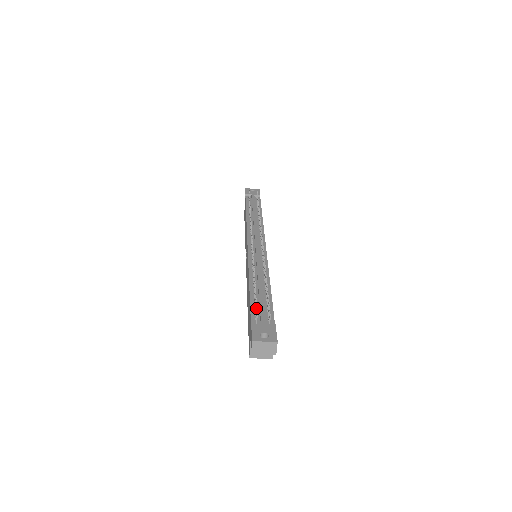
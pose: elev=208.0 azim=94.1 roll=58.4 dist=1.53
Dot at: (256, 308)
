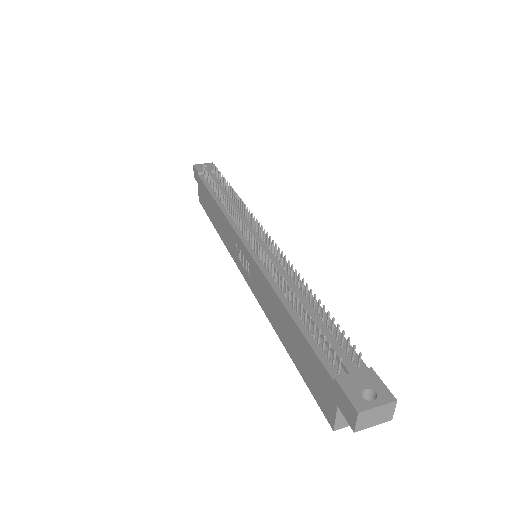
Dot at: (329, 347)
